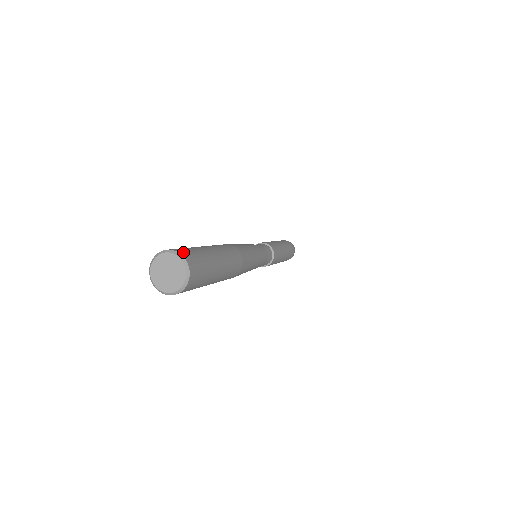
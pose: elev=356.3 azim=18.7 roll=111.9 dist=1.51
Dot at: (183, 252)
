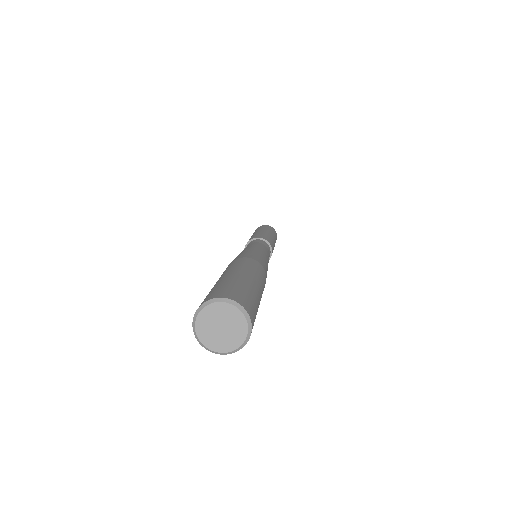
Dot at: (249, 309)
